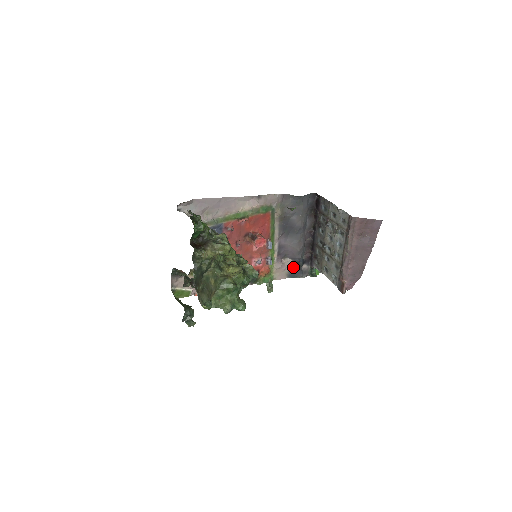
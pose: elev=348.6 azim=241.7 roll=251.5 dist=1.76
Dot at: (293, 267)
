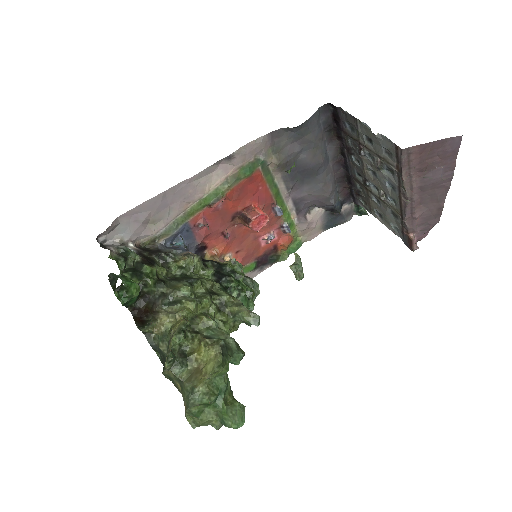
Dot at: (327, 215)
